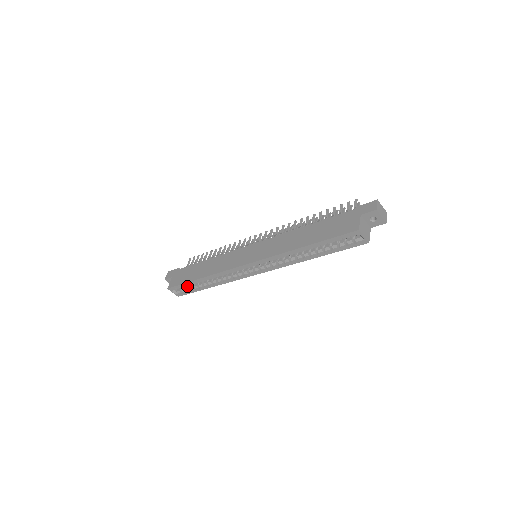
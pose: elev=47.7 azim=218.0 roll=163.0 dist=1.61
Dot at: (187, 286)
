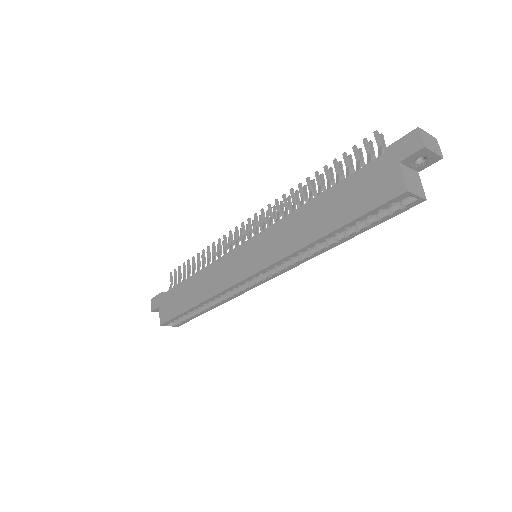
Dot at: occluded
